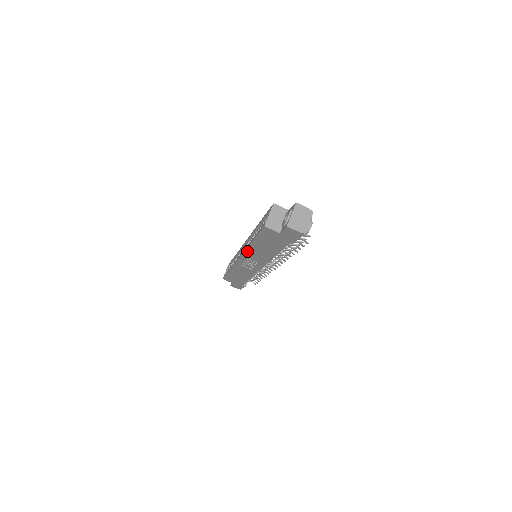
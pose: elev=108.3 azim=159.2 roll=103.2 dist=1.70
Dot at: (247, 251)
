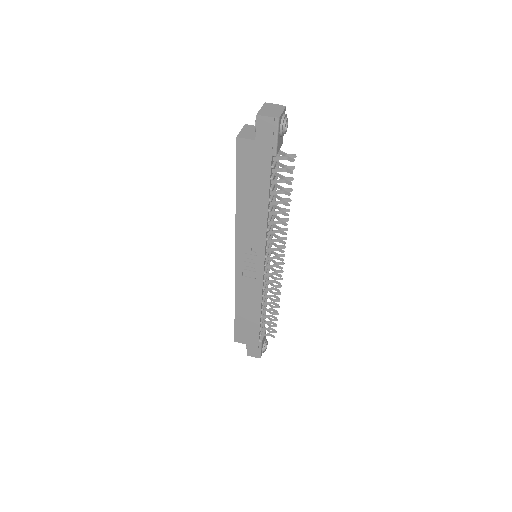
Dot at: (238, 227)
